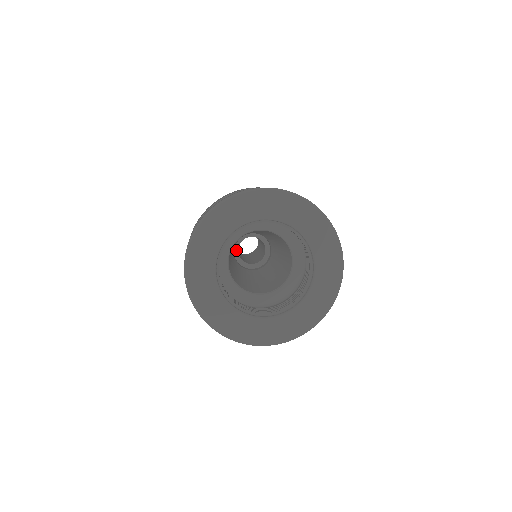
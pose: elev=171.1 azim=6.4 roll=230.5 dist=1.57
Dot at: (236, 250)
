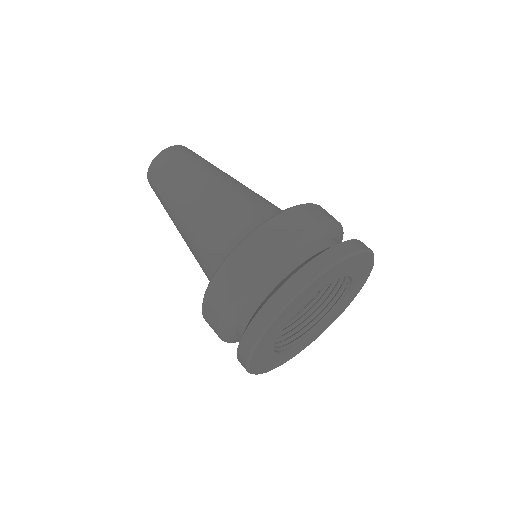
Dot at: occluded
